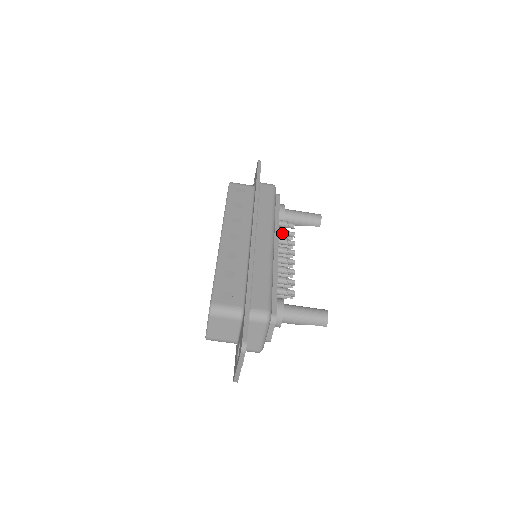
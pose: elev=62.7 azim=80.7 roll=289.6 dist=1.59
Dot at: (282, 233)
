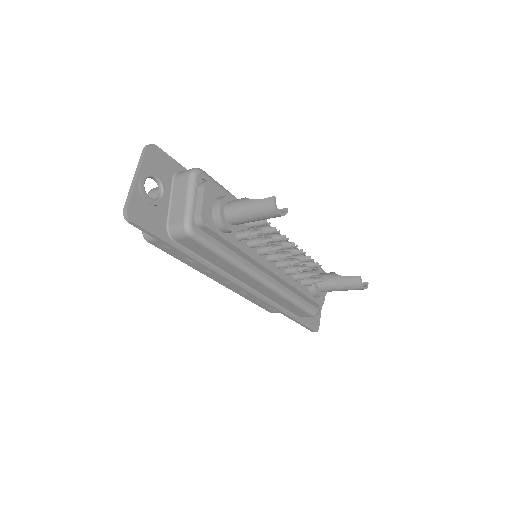
Dot at: (257, 246)
